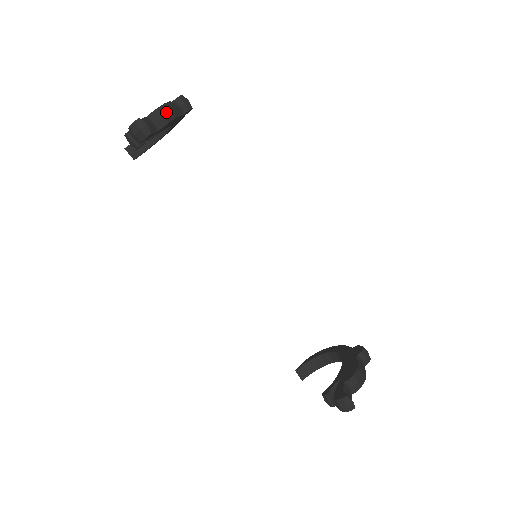
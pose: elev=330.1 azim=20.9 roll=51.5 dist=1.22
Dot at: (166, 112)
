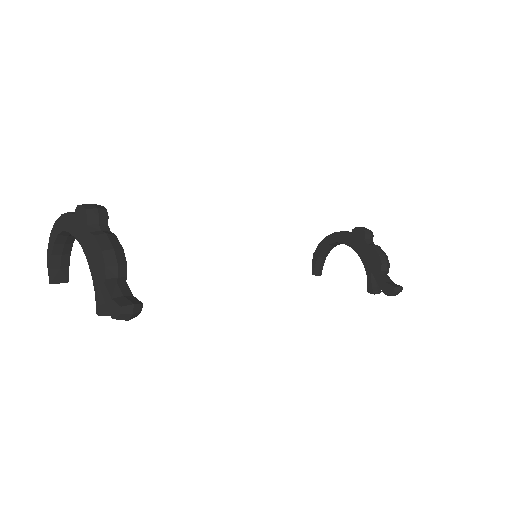
Dot at: (115, 259)
